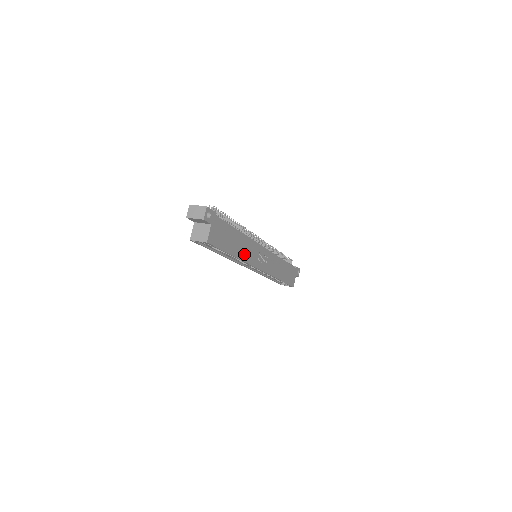
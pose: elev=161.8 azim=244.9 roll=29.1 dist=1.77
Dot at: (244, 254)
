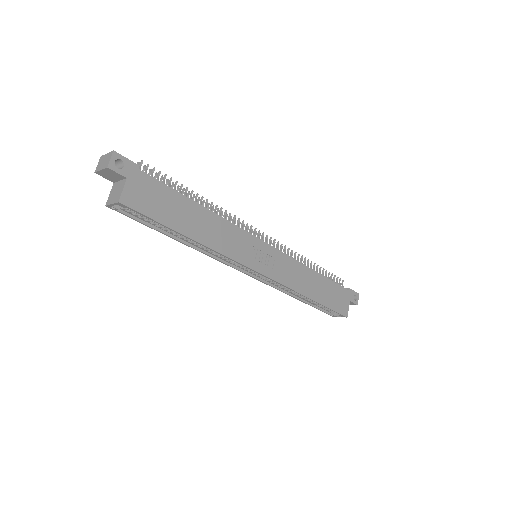
Dot at: (216, 241)
